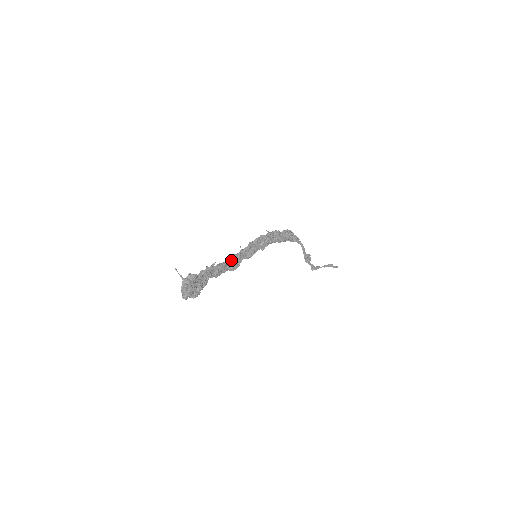
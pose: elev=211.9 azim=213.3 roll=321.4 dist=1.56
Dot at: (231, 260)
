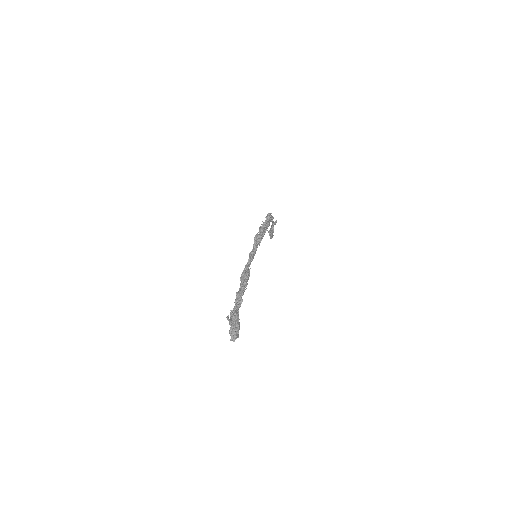
Dot at: (247, 273)
